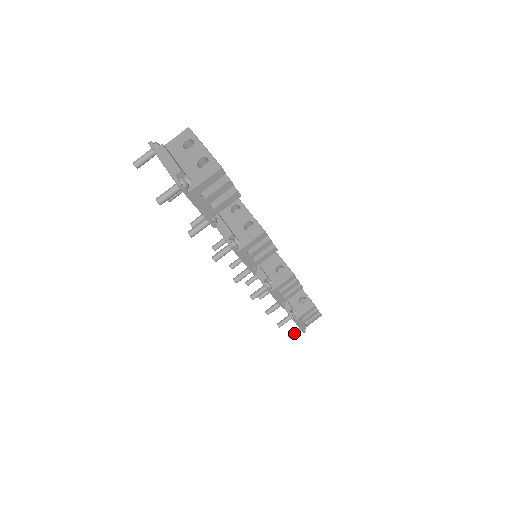
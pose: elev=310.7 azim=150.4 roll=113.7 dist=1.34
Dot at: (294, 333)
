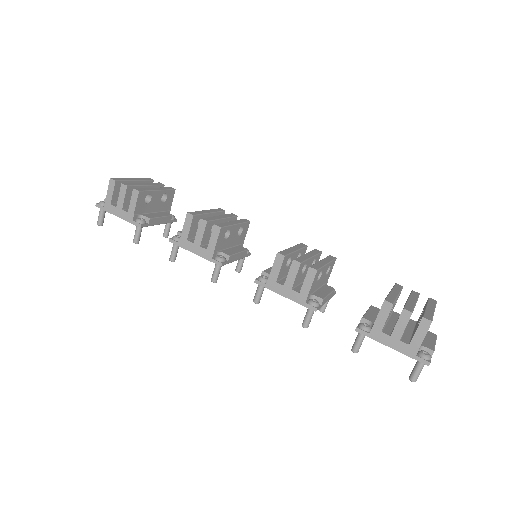
Dot at: (413, 369)
